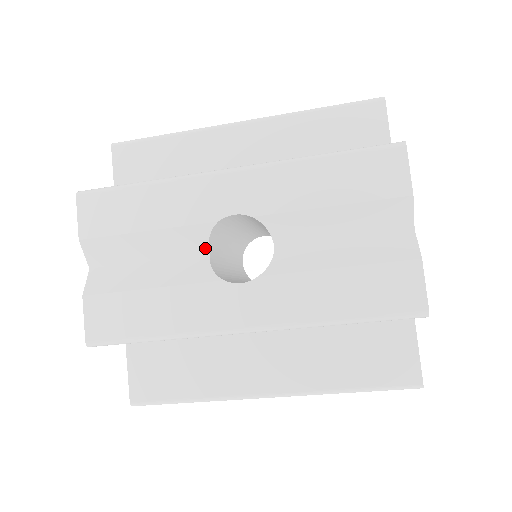
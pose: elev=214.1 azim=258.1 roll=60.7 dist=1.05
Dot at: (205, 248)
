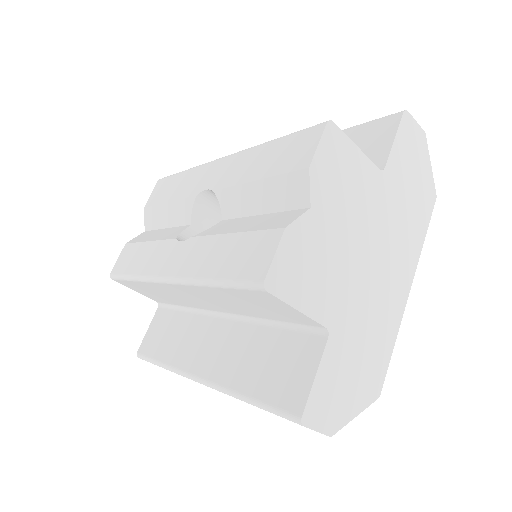
Dot at: (190, 219)
